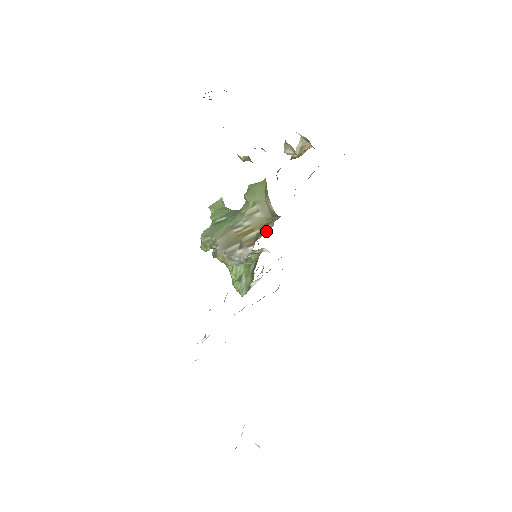
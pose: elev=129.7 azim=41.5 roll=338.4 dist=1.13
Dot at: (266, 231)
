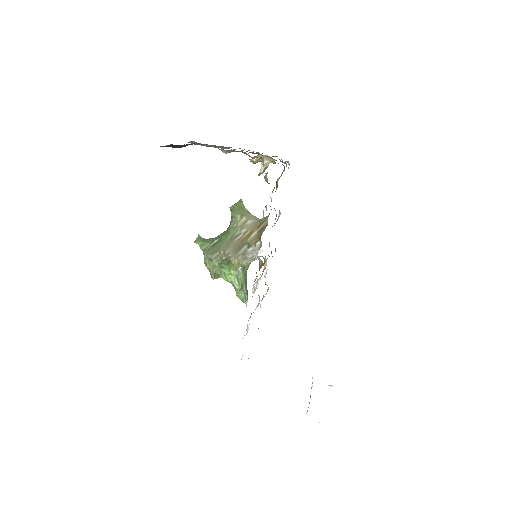
Dot at: (265, 226)
